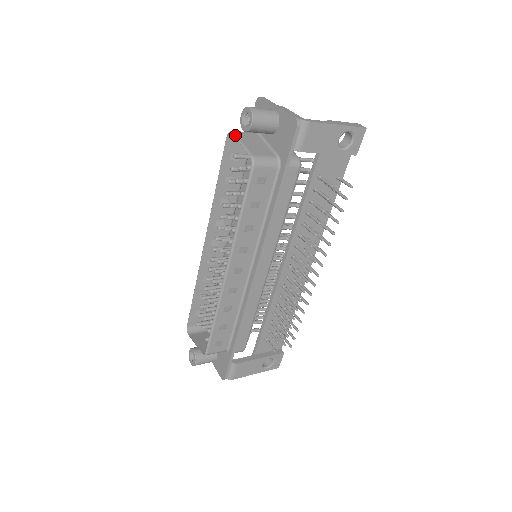
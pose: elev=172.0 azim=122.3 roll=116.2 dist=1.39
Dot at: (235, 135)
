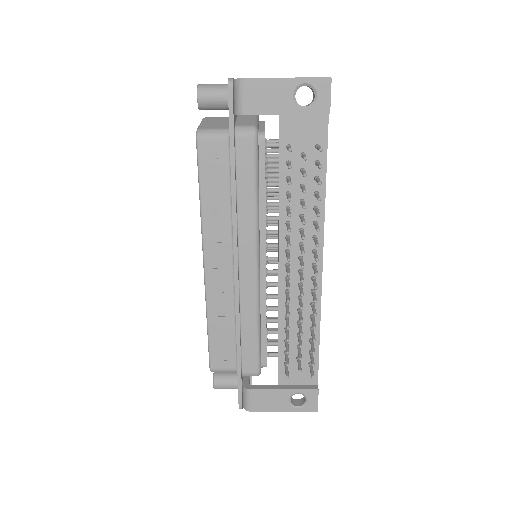
Dot at: (202, 119)
